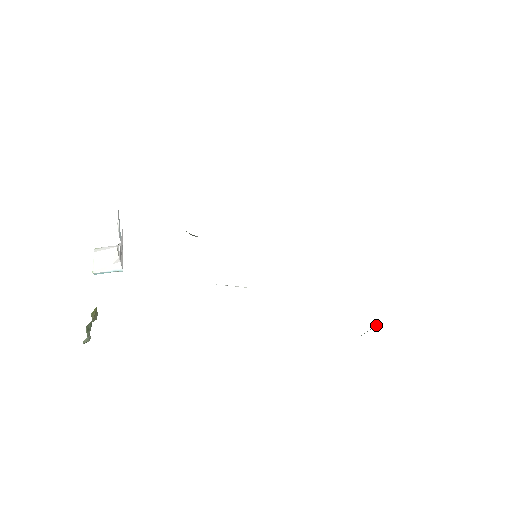
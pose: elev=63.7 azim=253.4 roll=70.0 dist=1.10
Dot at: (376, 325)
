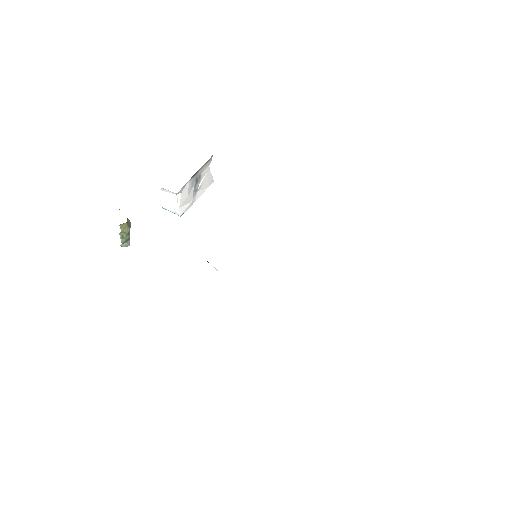
Dot at: occluded
